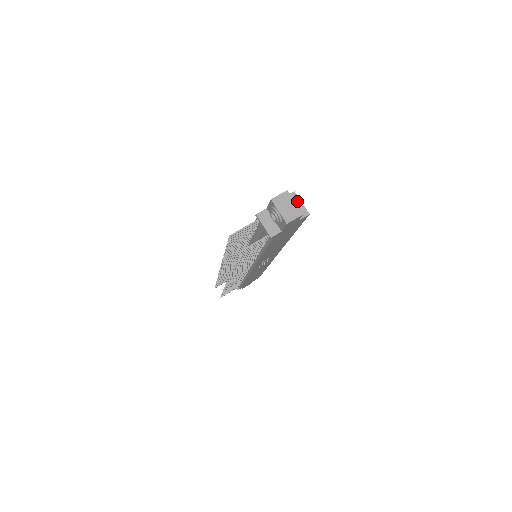
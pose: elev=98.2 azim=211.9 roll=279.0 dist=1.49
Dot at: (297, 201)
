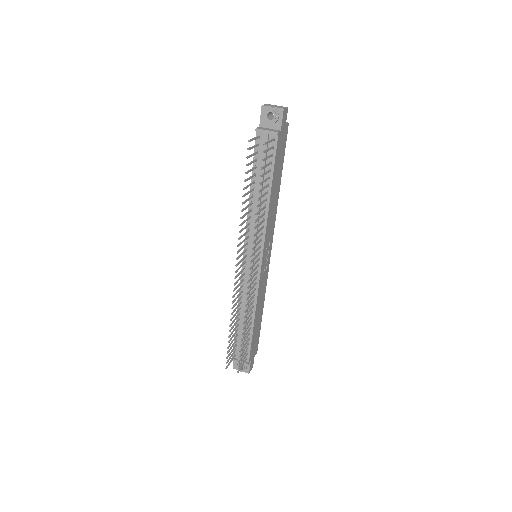
Dot at: occluded
